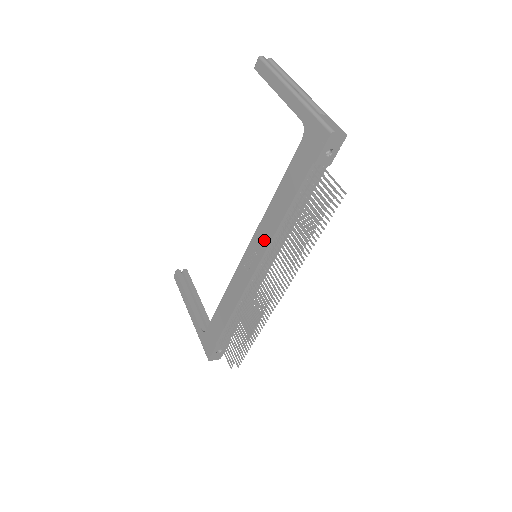
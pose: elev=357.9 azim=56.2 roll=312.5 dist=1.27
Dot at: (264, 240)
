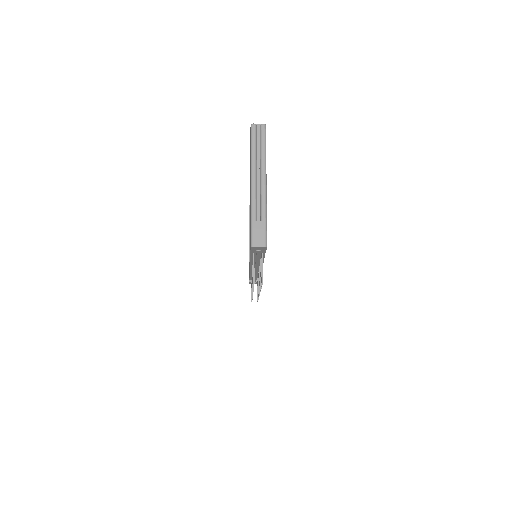
Dot at: occluded
